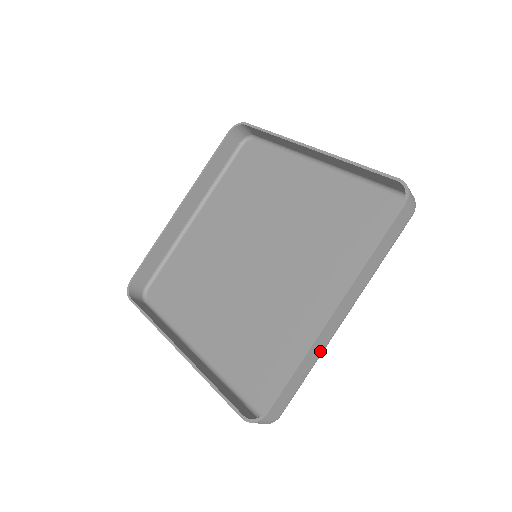
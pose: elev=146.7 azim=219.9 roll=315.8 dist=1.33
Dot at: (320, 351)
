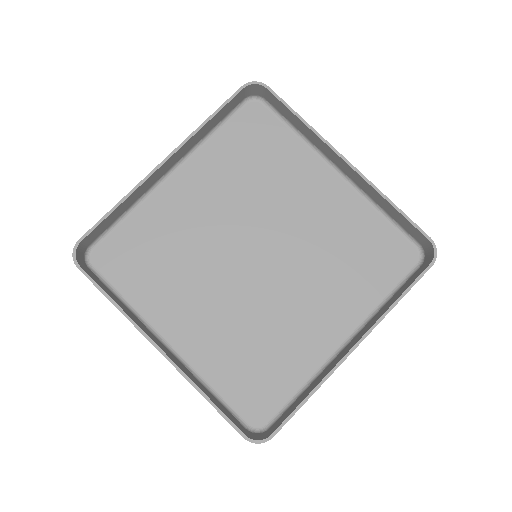
Dot at: occluded
